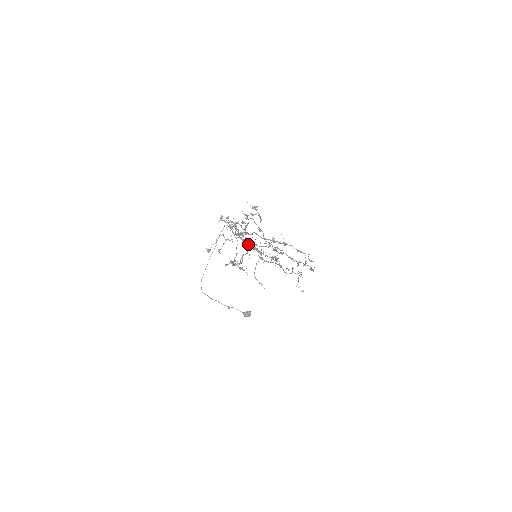
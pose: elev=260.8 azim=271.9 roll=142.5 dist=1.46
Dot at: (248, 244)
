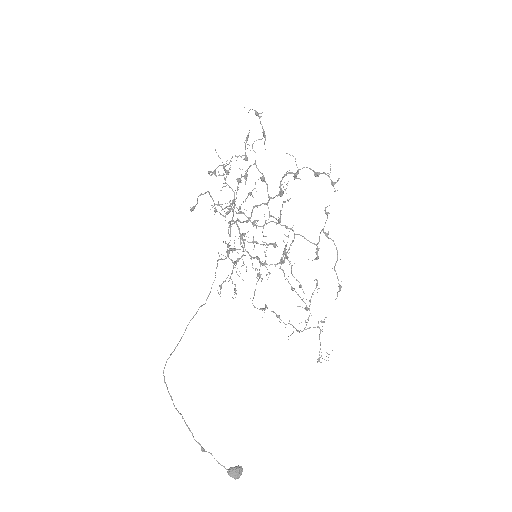
Dot at: (245, 250)
